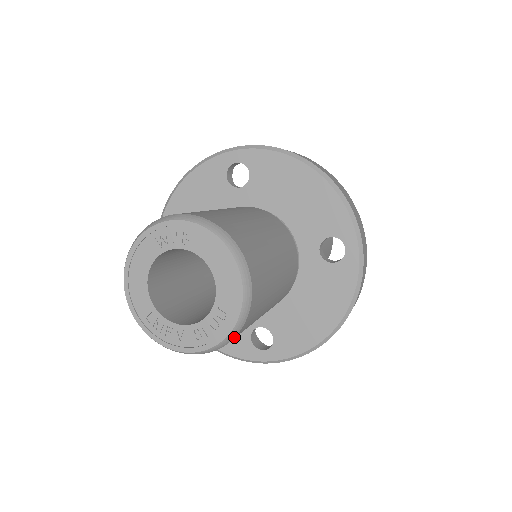
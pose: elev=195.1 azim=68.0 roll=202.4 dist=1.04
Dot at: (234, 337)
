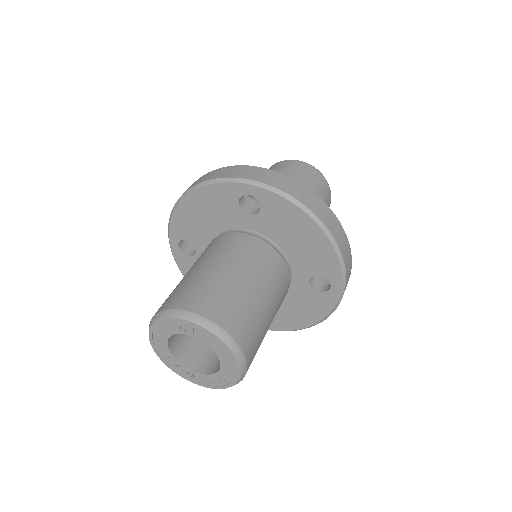
Dot at: occluded
